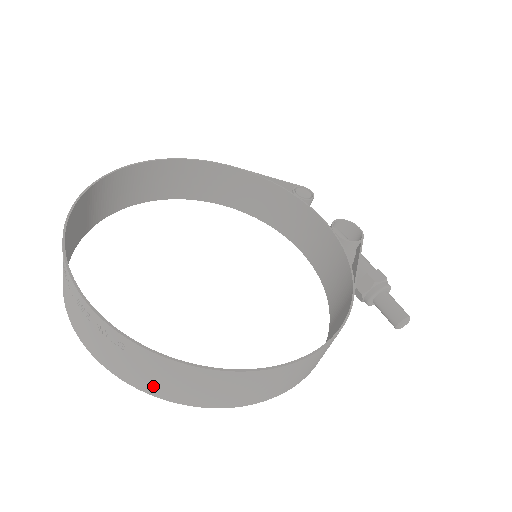
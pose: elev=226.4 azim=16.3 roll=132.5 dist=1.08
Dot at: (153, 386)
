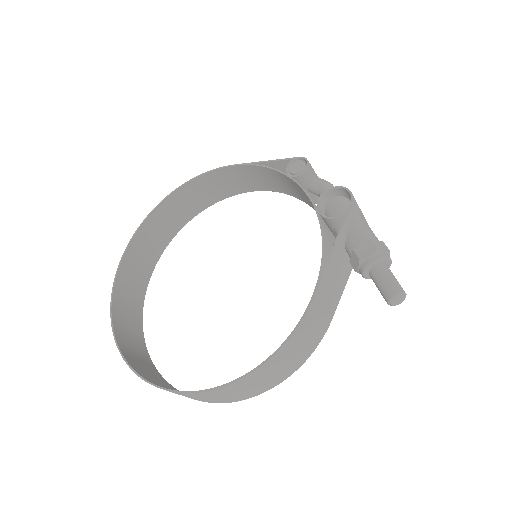
Dot at: occluded
